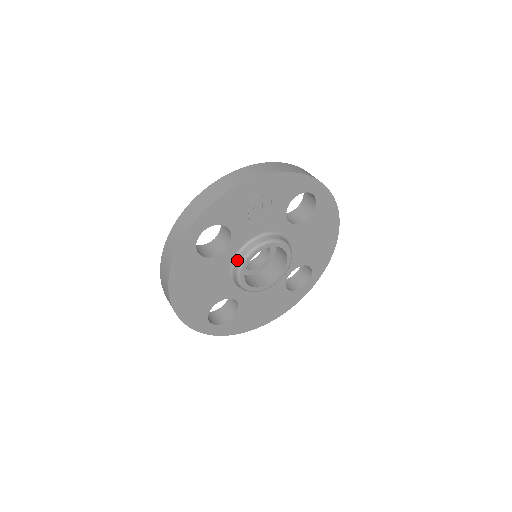
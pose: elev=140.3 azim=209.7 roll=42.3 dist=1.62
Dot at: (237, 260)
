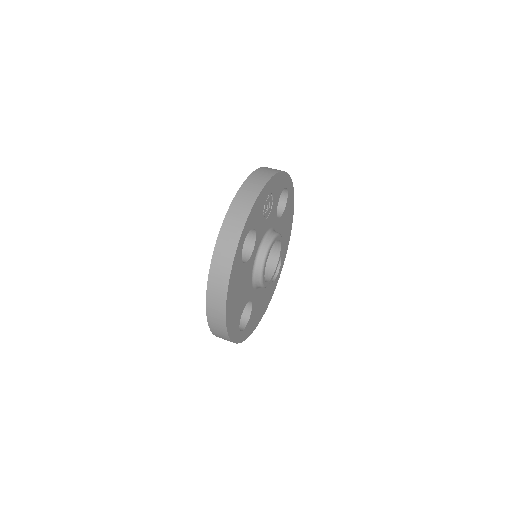
Dot at: (258, 260)
